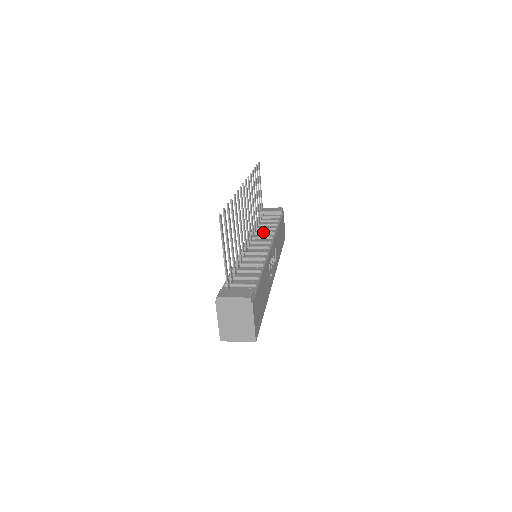
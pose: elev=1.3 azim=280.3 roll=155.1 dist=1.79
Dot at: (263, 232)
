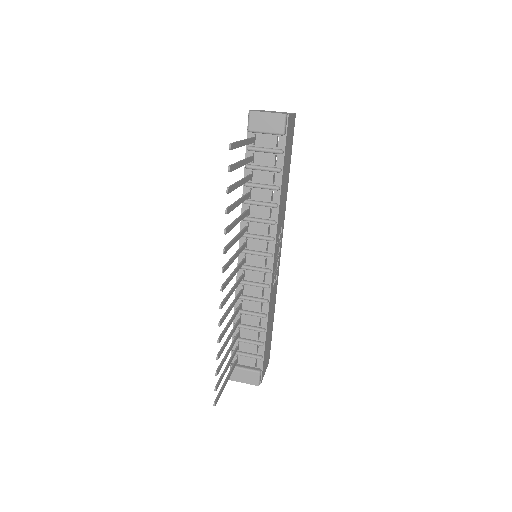
Dot at: (260, 222)
